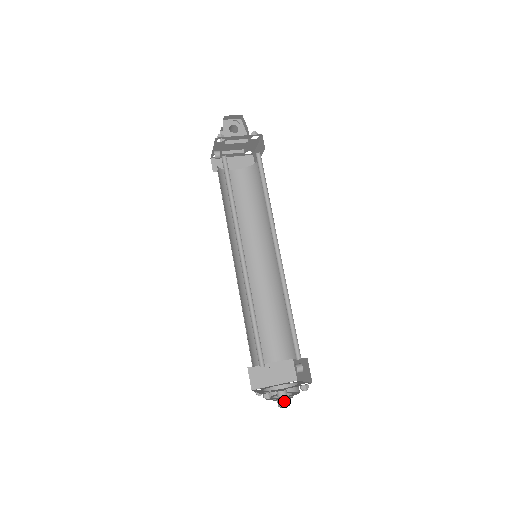
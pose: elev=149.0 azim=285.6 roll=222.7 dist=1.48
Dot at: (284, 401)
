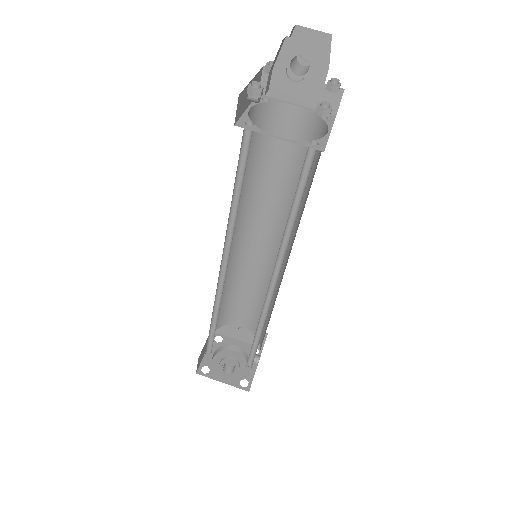
Dot at: (226, 373)
